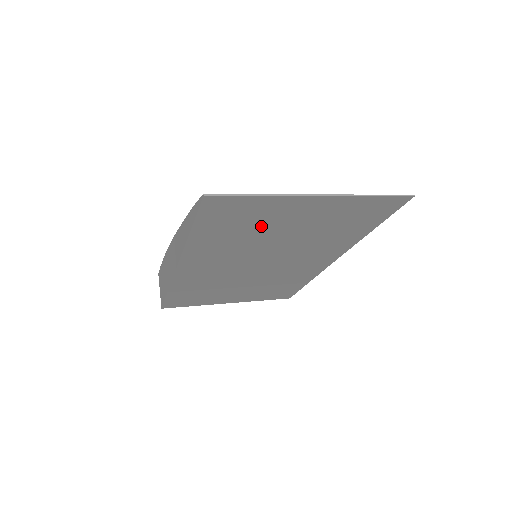
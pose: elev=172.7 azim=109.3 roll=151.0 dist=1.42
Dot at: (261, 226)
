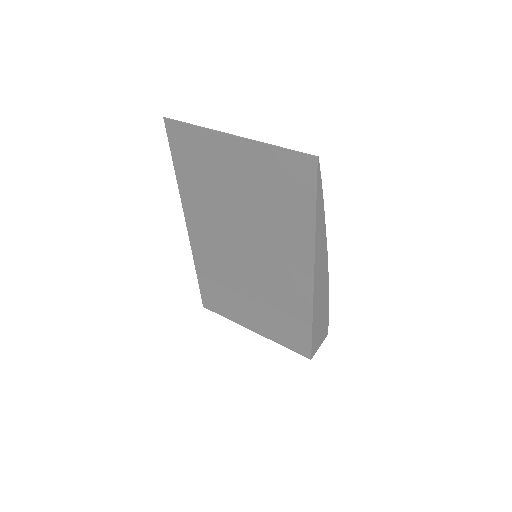
Dot at: (215, 176)
